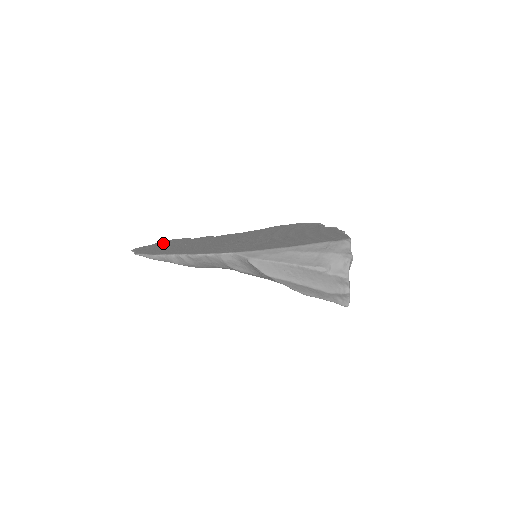
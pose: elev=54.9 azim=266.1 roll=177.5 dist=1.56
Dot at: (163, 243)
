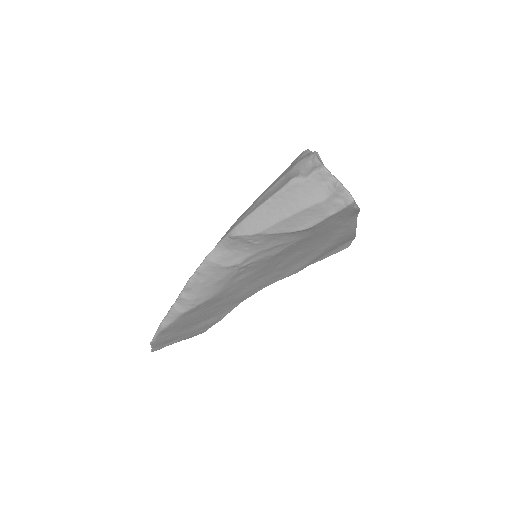
Dot at: occluded
